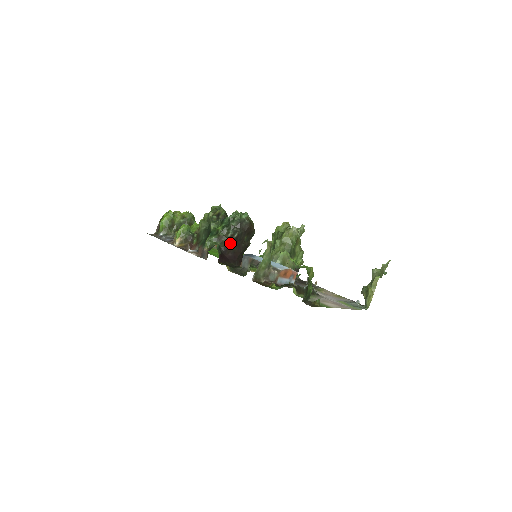
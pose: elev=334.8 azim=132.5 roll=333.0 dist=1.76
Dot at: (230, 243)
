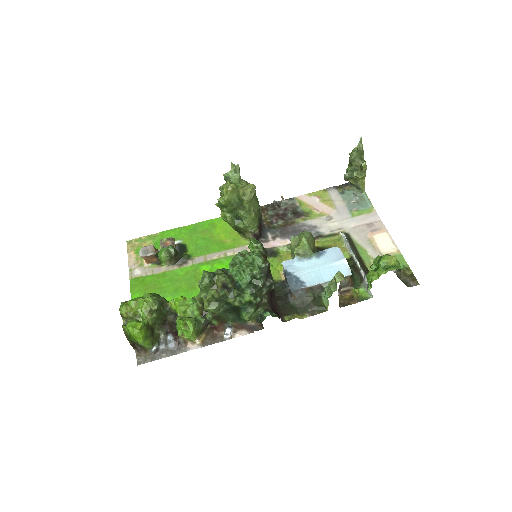
Dot at: (267, 295)
